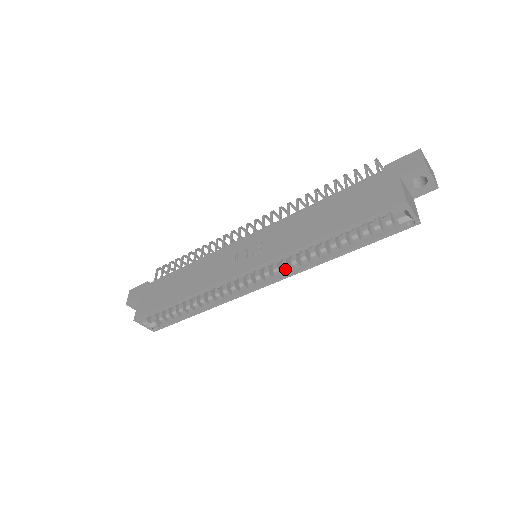
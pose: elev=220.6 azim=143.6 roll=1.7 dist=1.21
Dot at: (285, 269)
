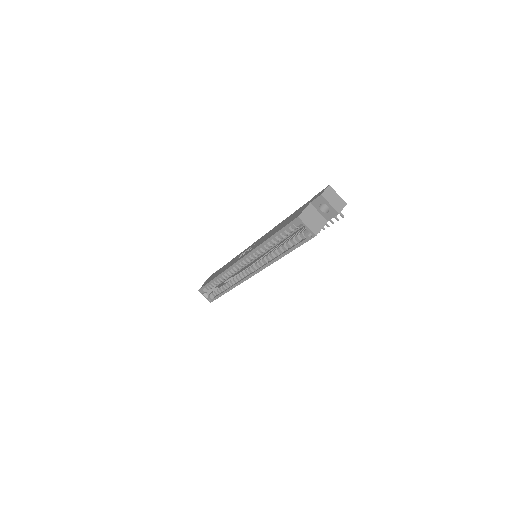
Dot at: (260, 264)
